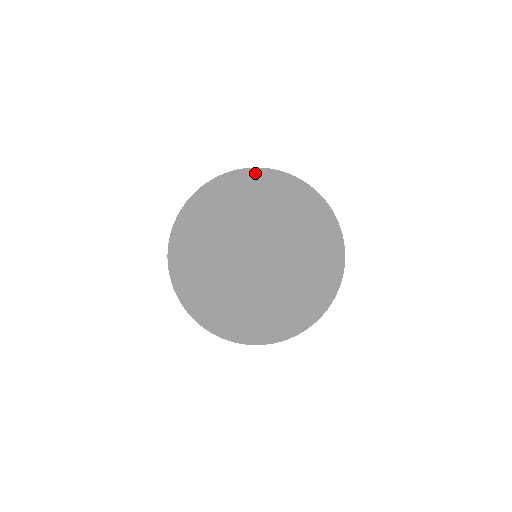
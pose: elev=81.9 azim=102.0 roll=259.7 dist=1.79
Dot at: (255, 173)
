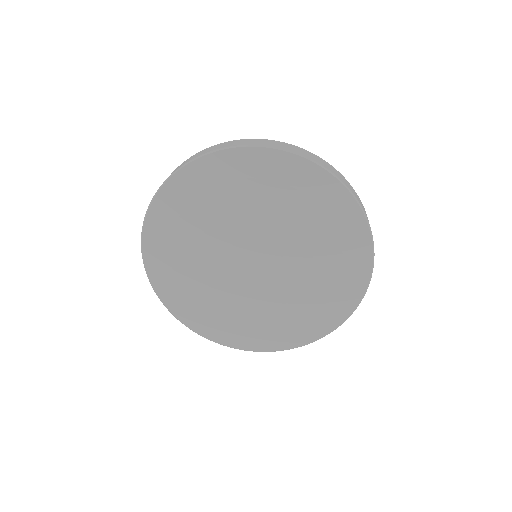
Dot at: (157, 207)
